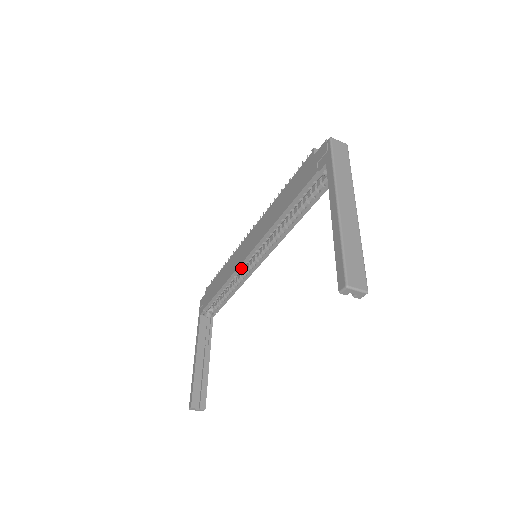
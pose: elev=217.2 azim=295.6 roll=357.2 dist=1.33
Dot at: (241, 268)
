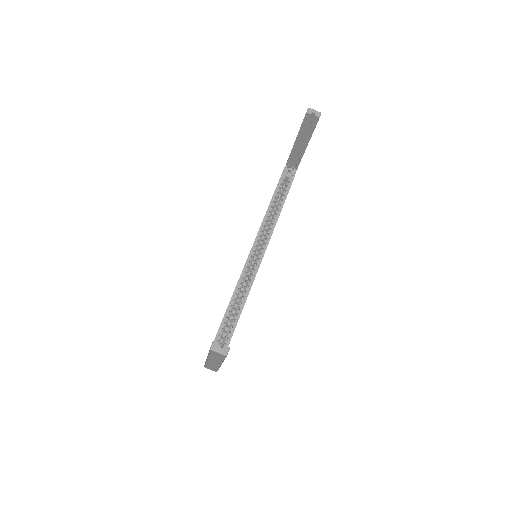
Dot at: (245, 270)
